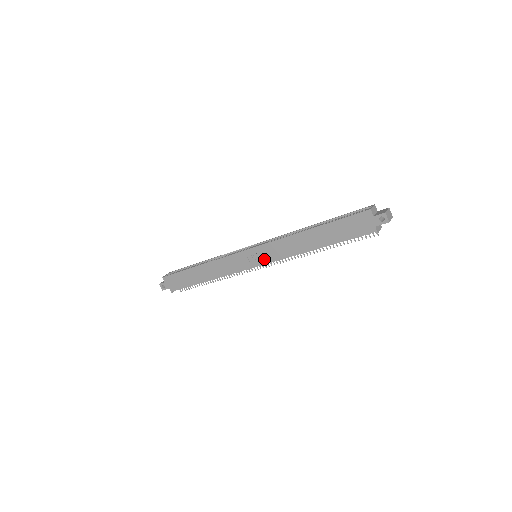
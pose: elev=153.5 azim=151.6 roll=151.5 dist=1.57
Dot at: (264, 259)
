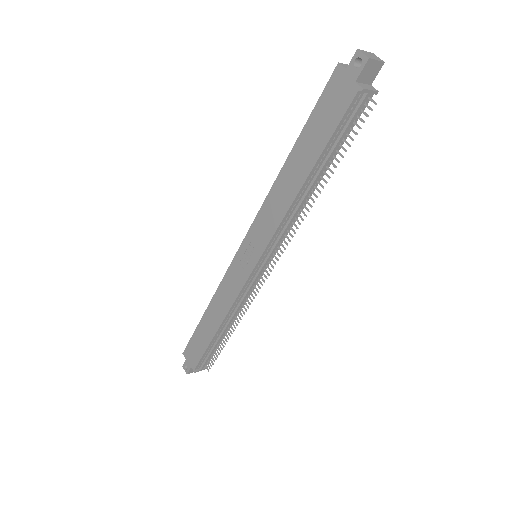
Dot at: (258, 248)
